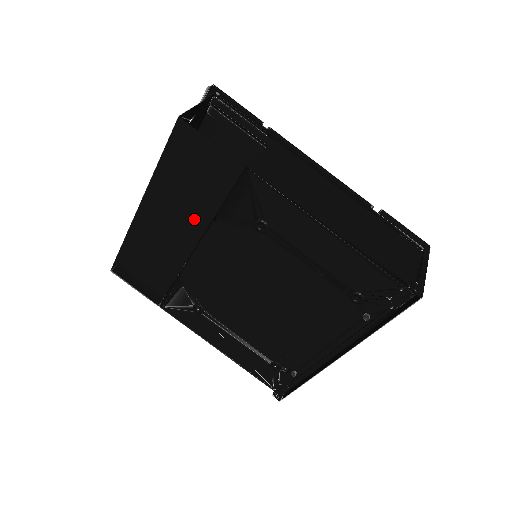
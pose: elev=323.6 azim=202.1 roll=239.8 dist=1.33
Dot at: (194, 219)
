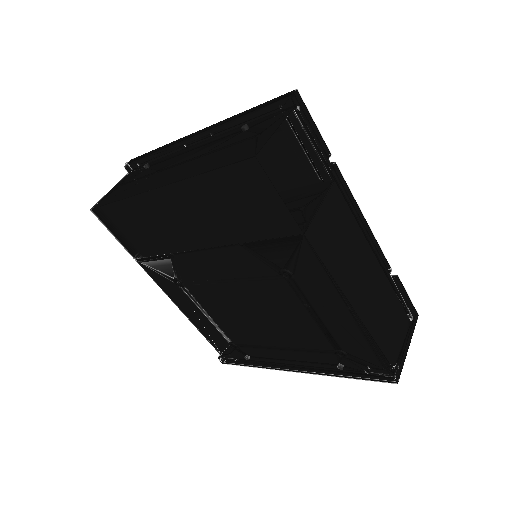
Dot at: (217, 232)
